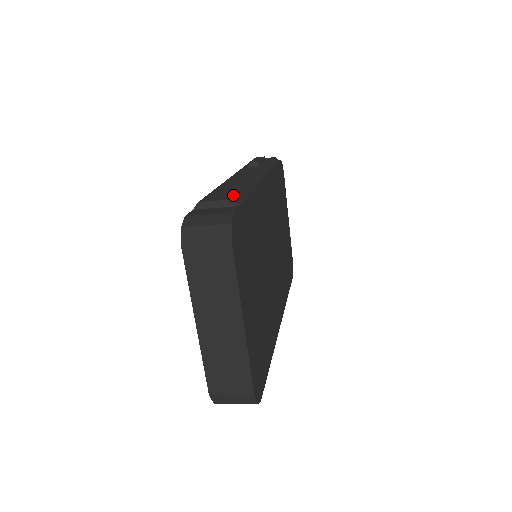
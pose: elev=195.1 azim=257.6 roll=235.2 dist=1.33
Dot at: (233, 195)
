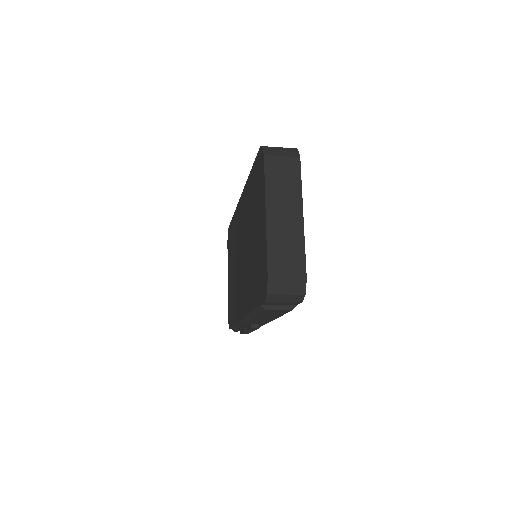
Dot at: occluded
